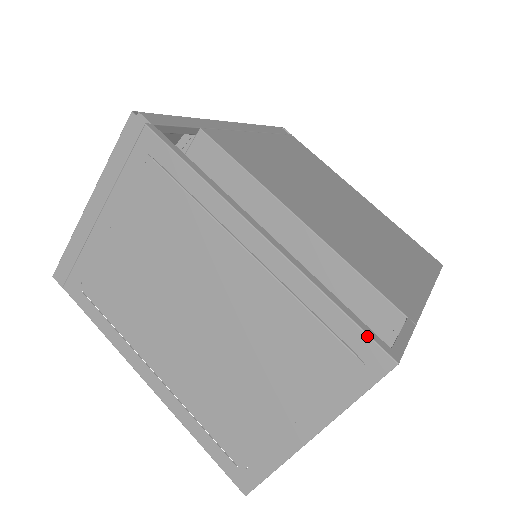
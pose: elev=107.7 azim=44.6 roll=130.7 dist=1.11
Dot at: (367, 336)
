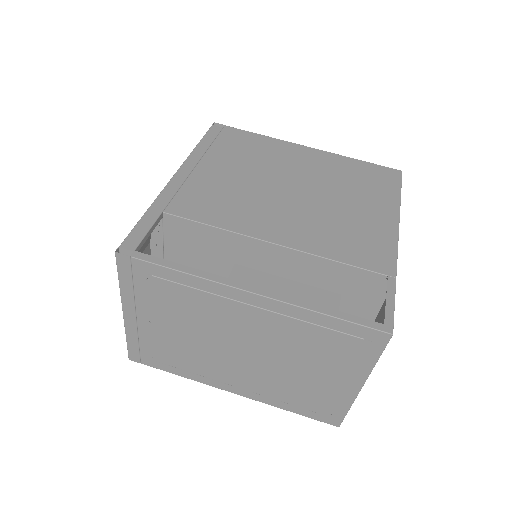
Dot at: (364, 327)
